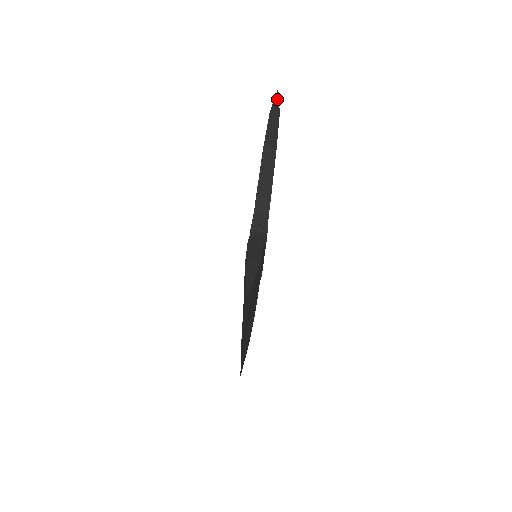
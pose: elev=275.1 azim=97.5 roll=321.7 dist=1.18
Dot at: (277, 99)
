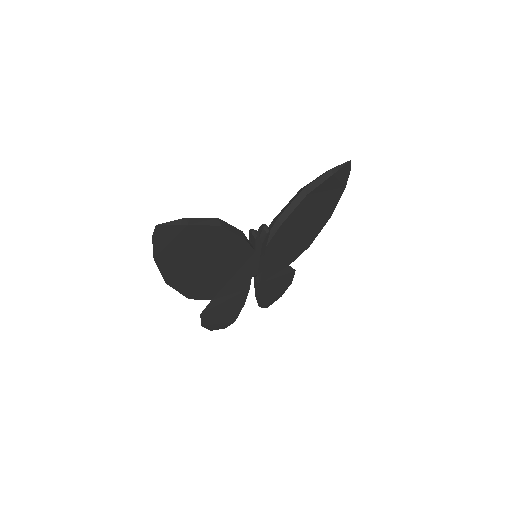
Dot at: (341, 165)
